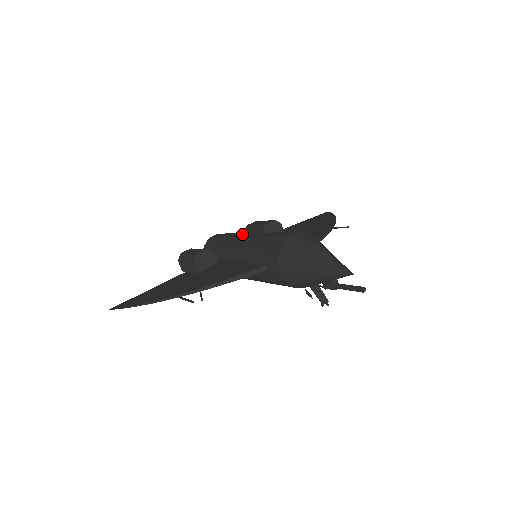
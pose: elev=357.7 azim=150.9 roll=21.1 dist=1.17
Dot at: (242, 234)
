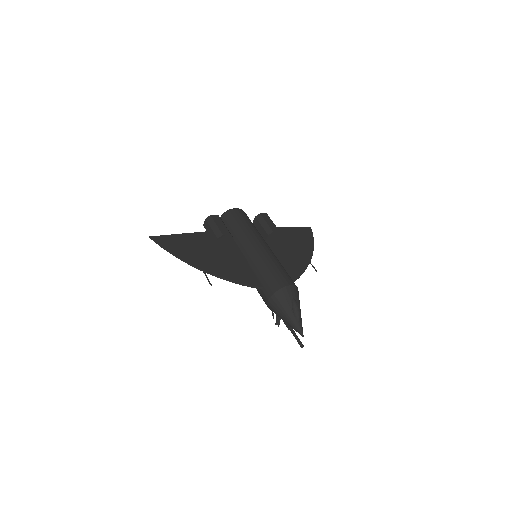
Dot at: (257, 238)
